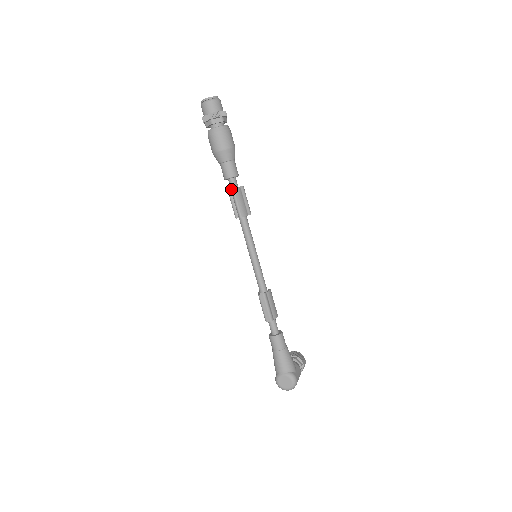
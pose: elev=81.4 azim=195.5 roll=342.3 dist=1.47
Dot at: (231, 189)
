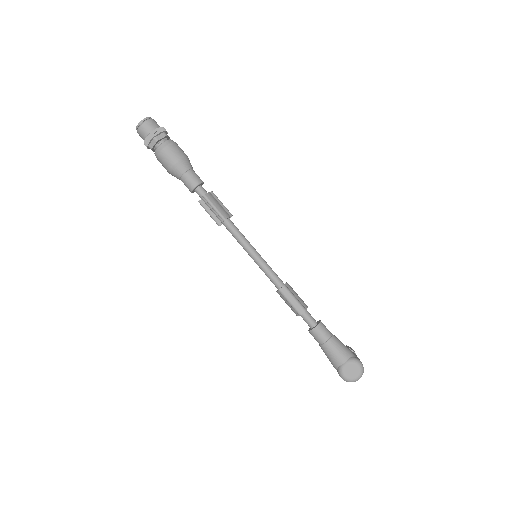
Dot at: (202, 196)
